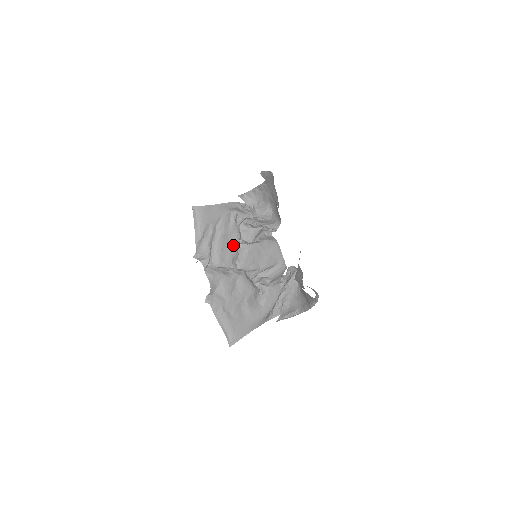
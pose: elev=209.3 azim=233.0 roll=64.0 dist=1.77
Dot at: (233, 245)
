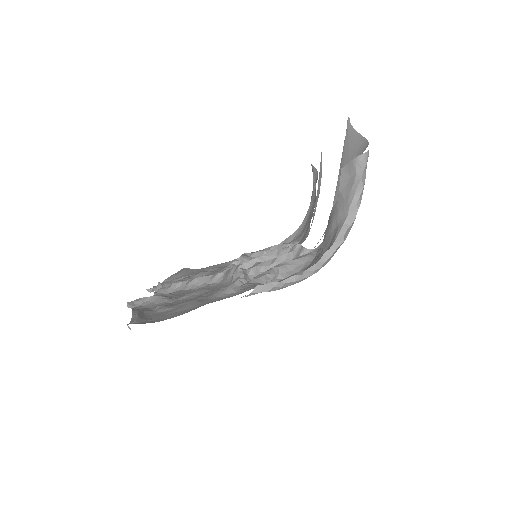
Dot at: occluded
